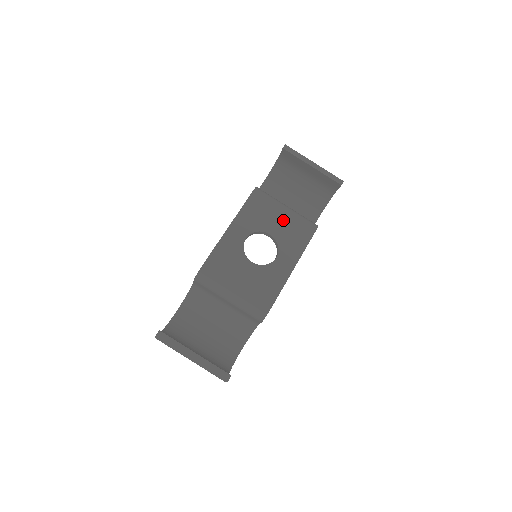
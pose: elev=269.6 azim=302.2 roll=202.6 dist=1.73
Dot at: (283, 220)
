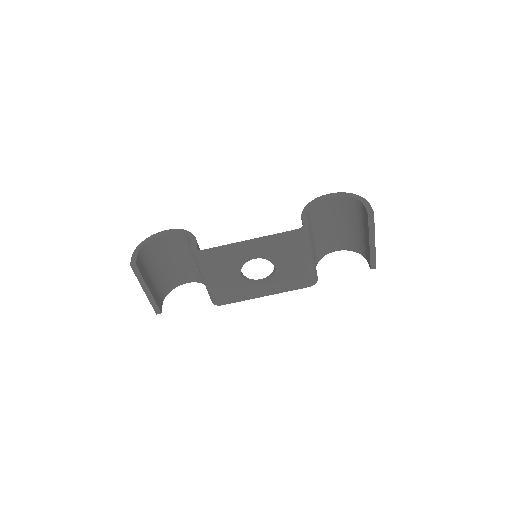
Dot at: (296, 266)
